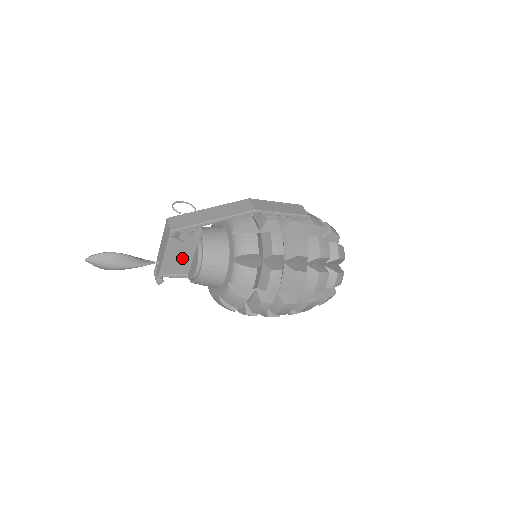
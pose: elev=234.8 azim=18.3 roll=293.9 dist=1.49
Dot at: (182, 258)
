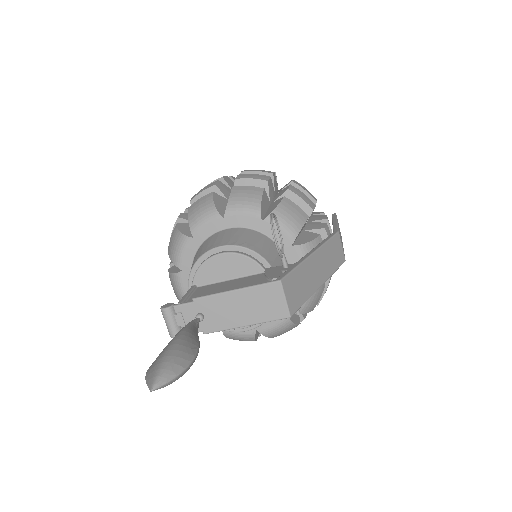
Dot at: occluded
